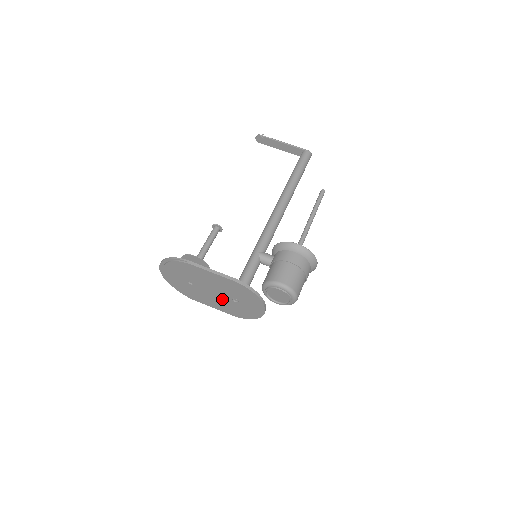
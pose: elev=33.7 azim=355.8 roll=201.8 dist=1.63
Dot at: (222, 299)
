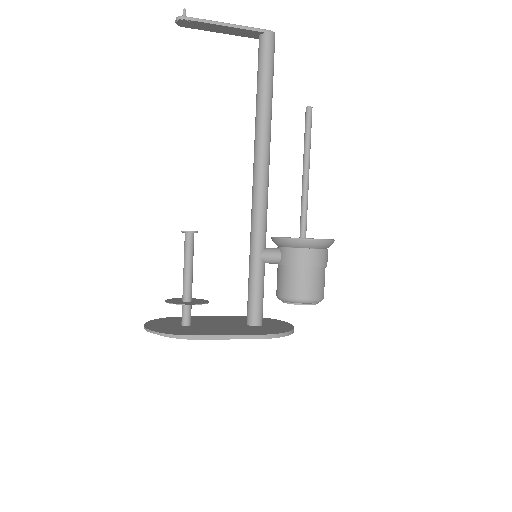
Dot at: occluded
